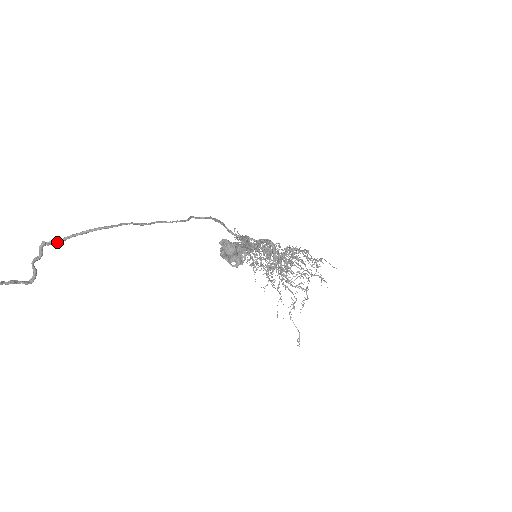
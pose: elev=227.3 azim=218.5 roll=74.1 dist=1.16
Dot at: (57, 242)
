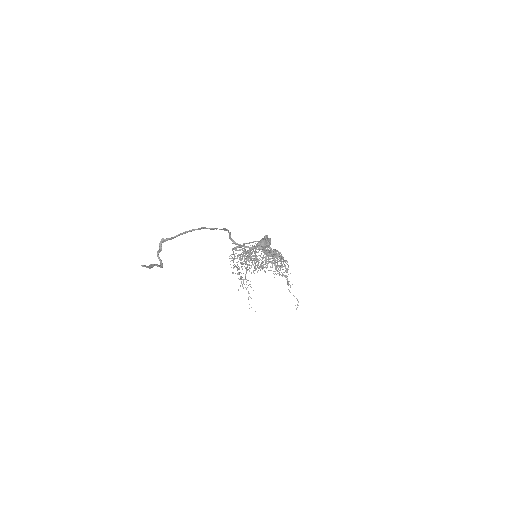
Dot at: (171, 239)
